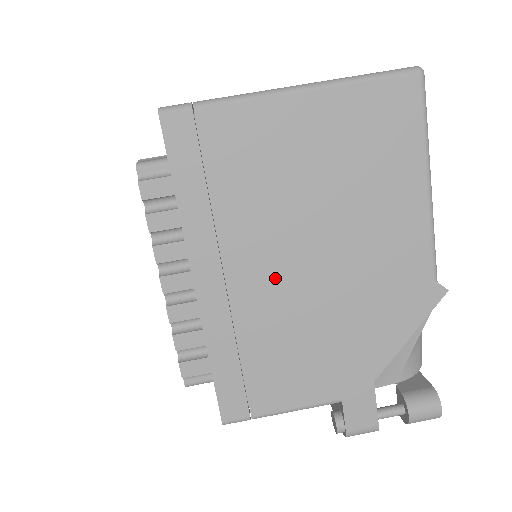
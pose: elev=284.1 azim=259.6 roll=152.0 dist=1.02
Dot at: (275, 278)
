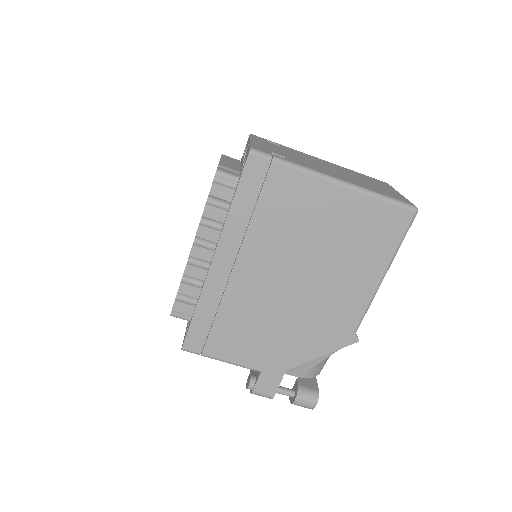
Dot at: (263, 282)
